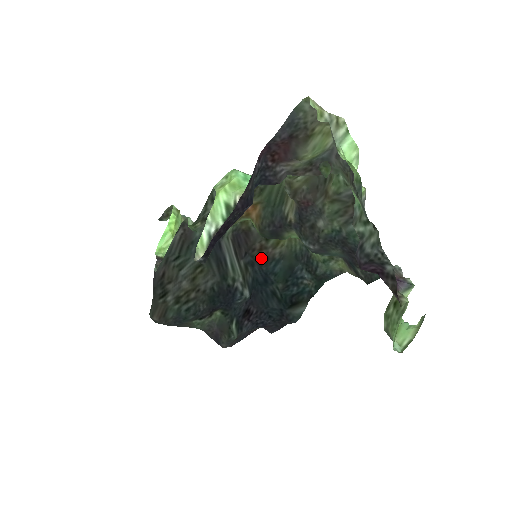
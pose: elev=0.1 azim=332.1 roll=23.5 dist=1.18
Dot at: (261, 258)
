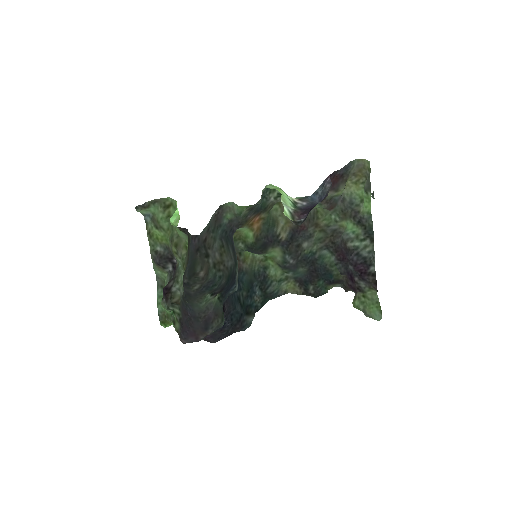
Dot at: occluded
